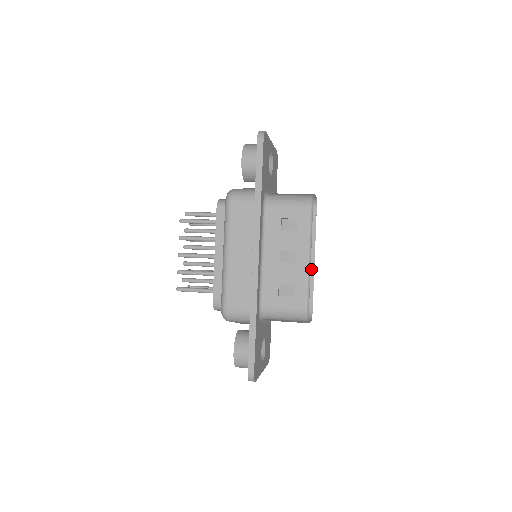
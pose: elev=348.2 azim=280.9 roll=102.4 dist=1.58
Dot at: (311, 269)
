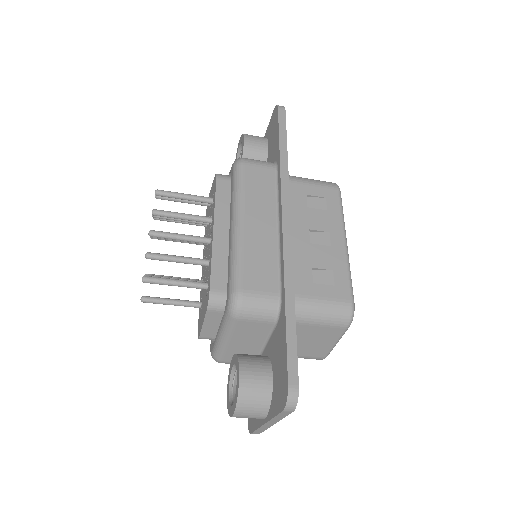
Dot at: occluded
